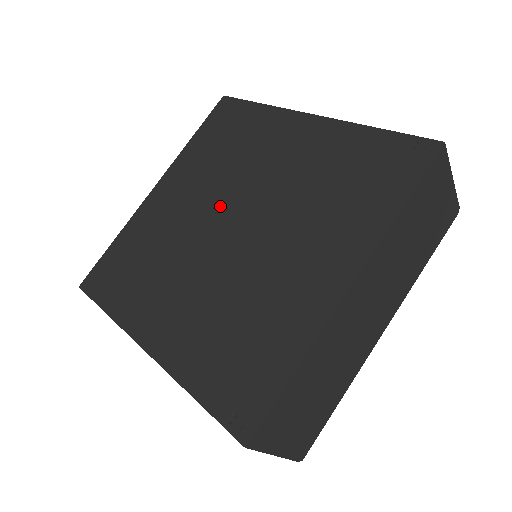
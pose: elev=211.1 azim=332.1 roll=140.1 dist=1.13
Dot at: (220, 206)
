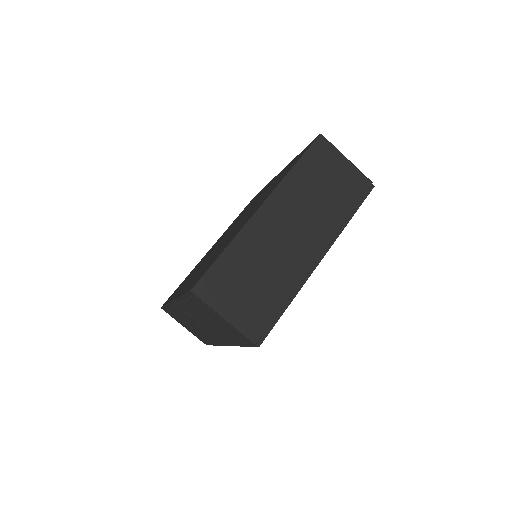
Dot at: occluded
